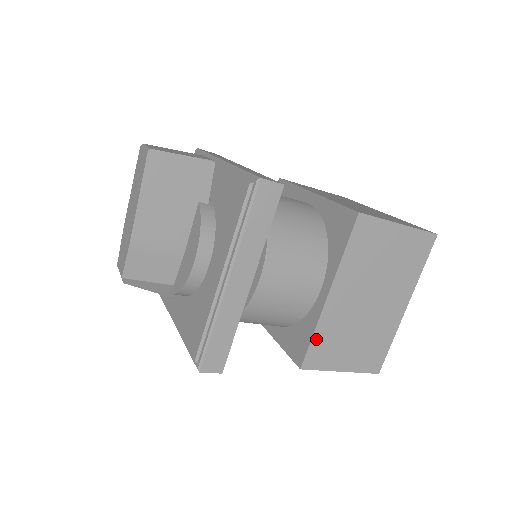
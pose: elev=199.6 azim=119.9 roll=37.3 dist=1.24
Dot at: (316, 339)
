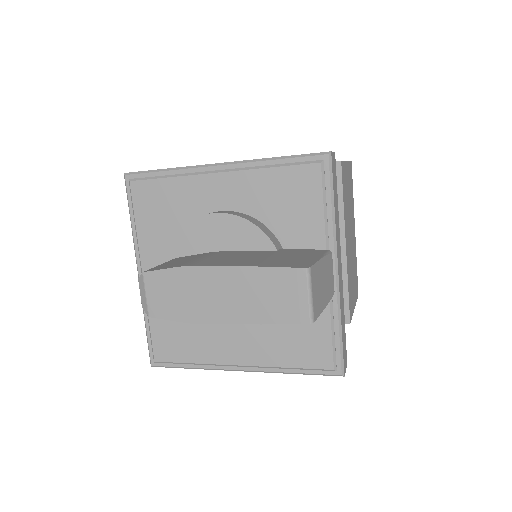
Dot at: occluded
